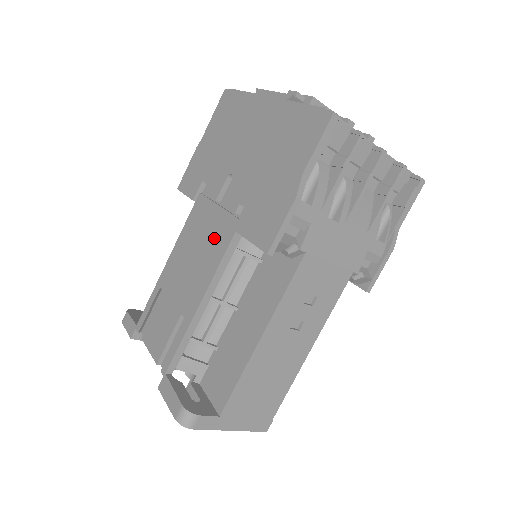
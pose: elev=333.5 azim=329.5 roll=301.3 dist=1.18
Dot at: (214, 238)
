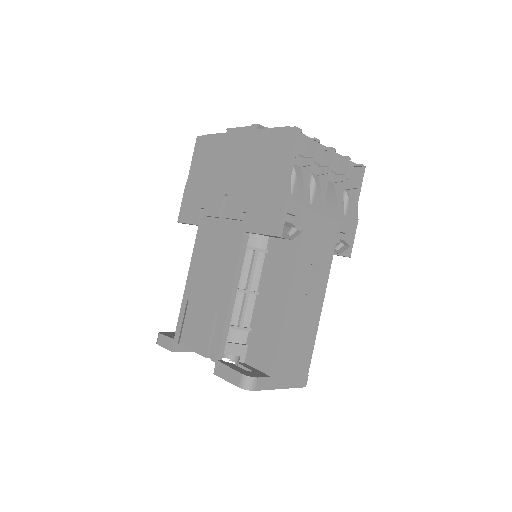
Dot at: (226, 244)
